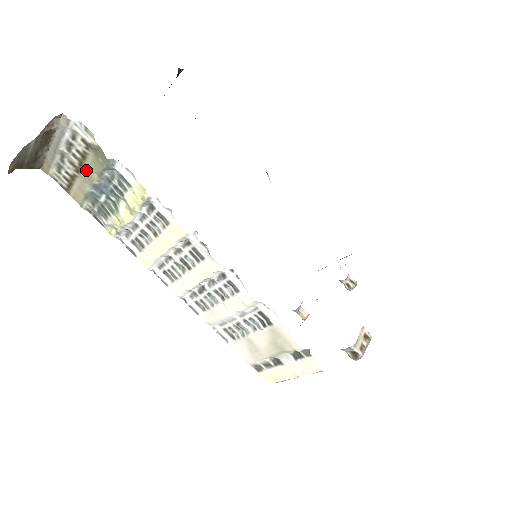
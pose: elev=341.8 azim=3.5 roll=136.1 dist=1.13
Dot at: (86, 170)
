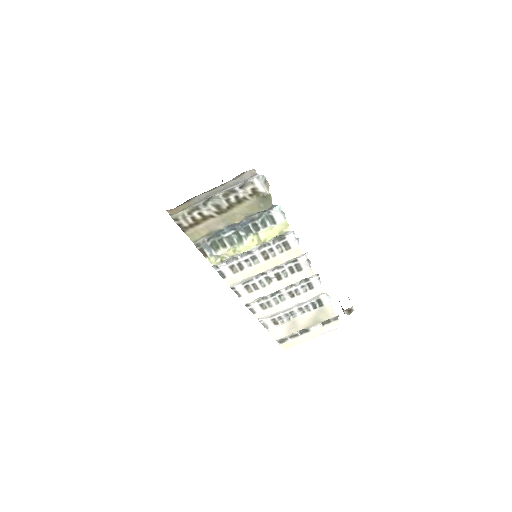
Dot at: (234, 212)
